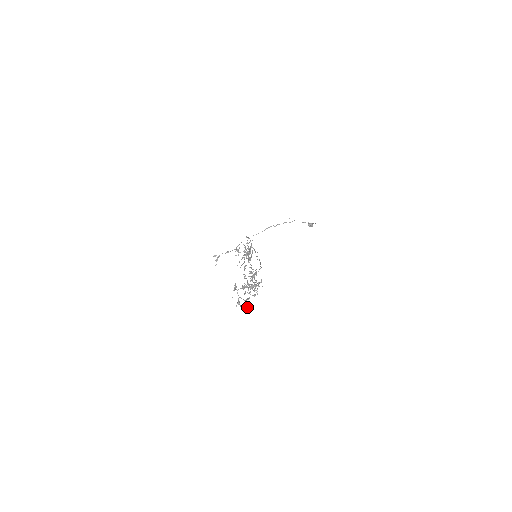
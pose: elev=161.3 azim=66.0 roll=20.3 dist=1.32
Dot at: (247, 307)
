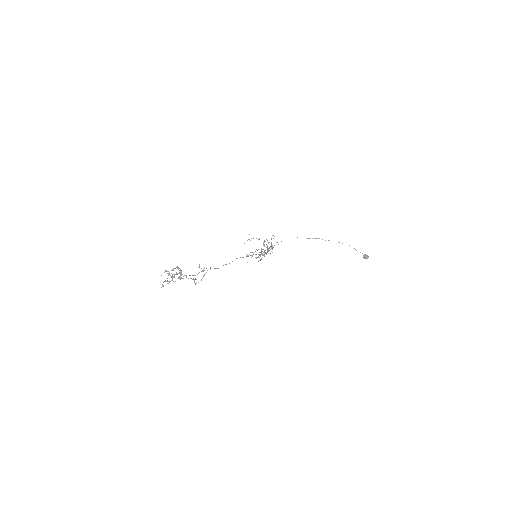
Dot at: occluded
